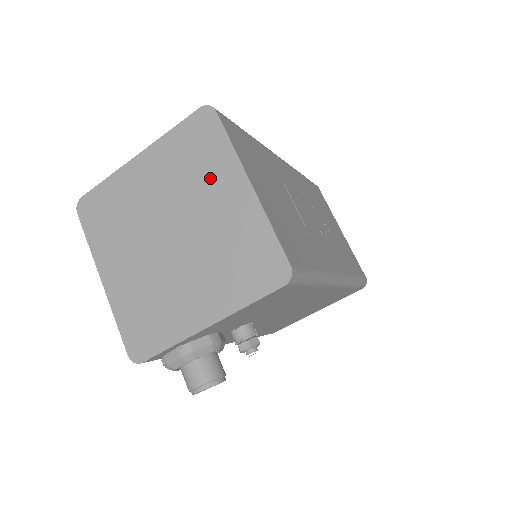
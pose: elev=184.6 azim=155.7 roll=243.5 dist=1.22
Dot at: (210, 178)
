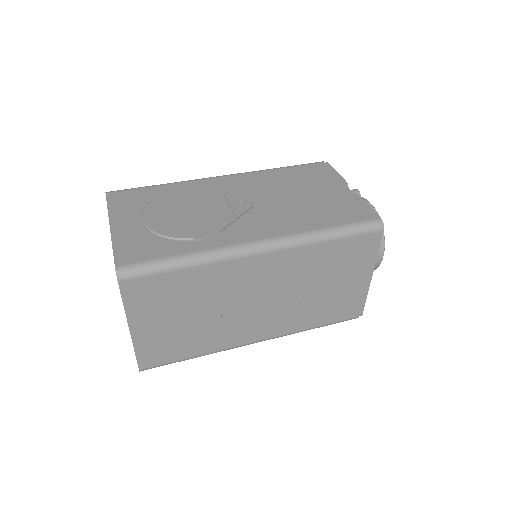
Dot at: occluded
